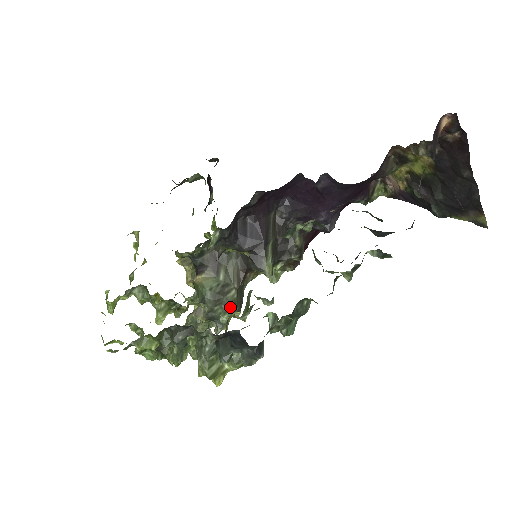
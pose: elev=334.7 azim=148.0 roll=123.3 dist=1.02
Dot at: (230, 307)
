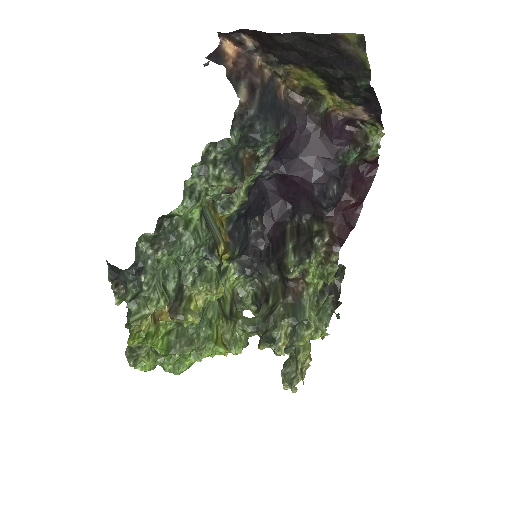
Dot at: (279, 320)
